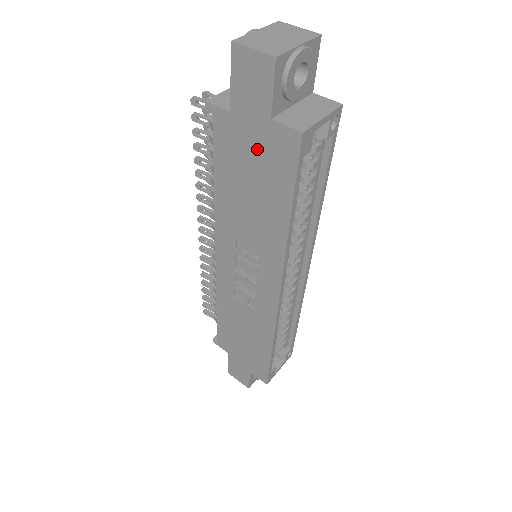
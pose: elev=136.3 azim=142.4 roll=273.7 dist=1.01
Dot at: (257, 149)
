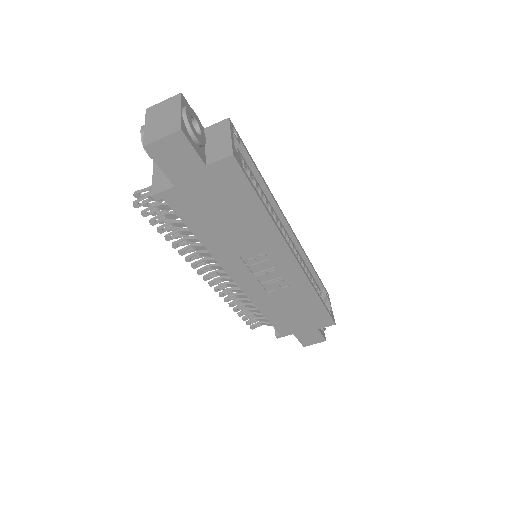
Dot at: (211, 191)
